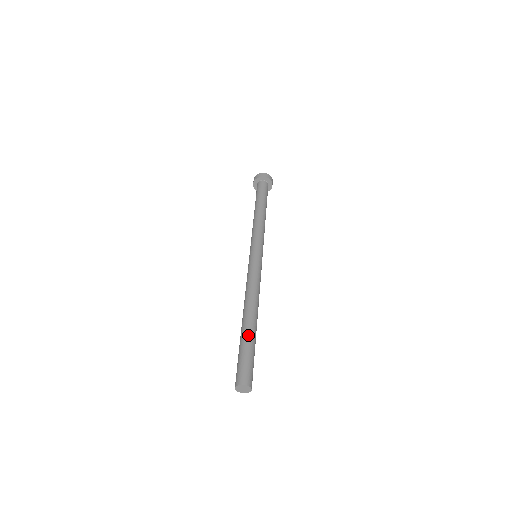
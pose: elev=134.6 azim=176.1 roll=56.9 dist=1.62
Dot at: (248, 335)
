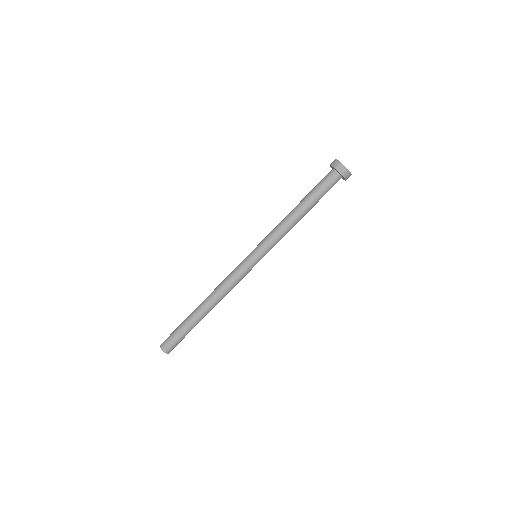
Dot at: (191, 323)
